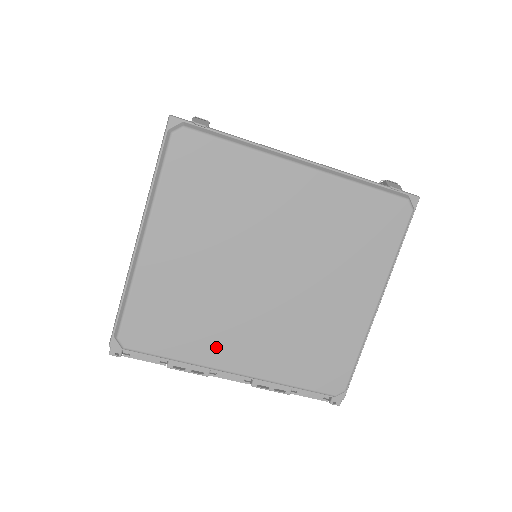
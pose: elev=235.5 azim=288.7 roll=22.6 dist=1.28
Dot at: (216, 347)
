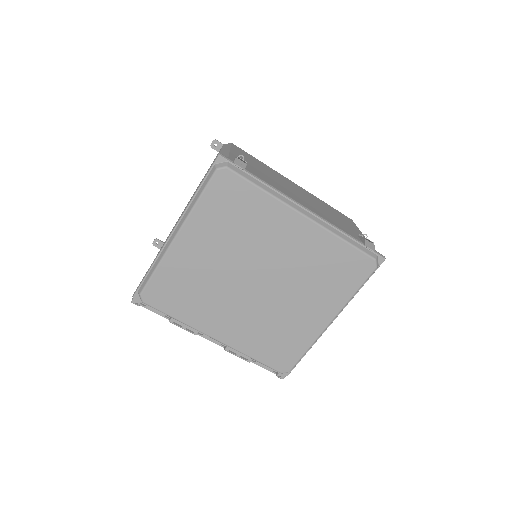
Dot at: (207, 319)
